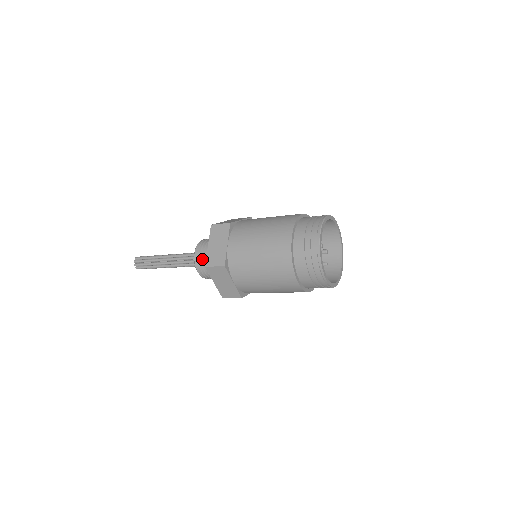
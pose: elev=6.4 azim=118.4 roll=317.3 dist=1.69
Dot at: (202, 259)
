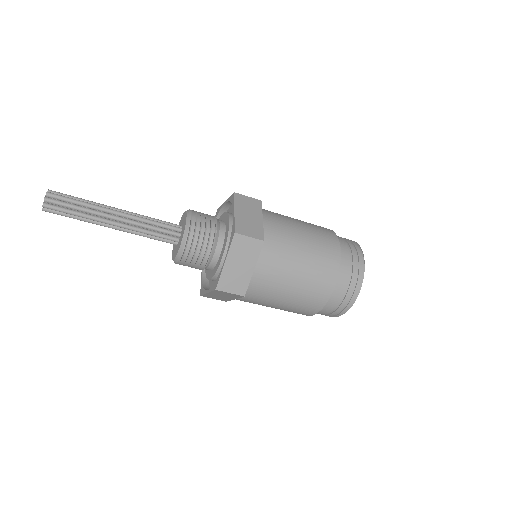
Dot at: (203, 228)
